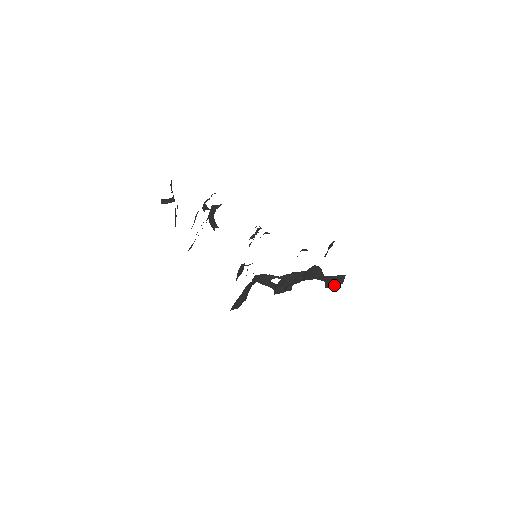
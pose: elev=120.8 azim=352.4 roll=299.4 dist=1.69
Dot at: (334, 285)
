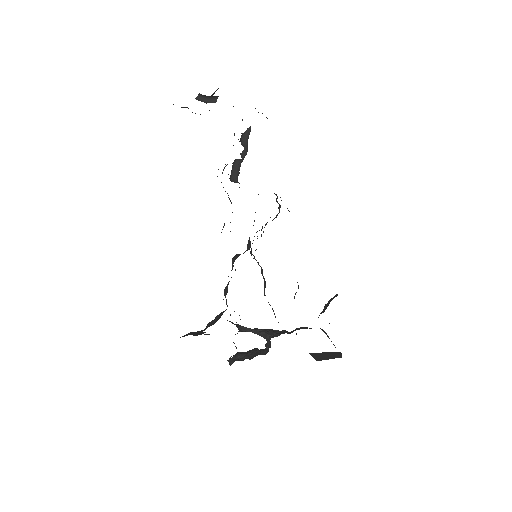
Dot at: (329, 358)
